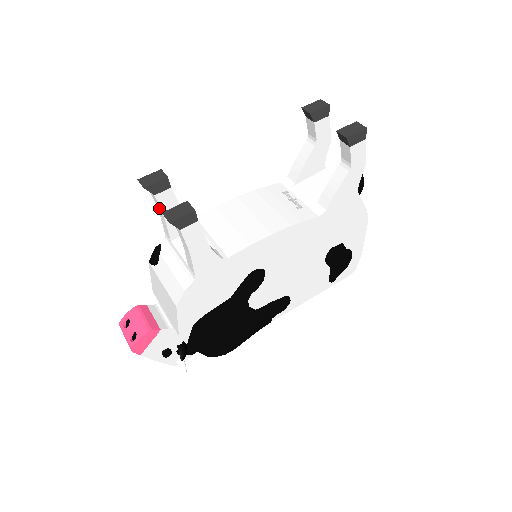
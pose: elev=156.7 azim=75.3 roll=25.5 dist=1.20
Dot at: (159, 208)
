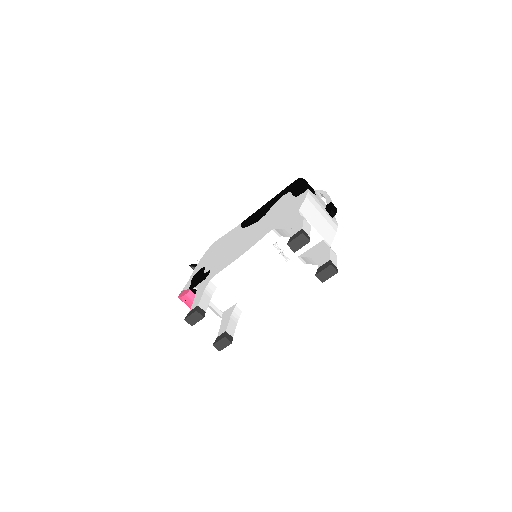
Dot at: occluded
